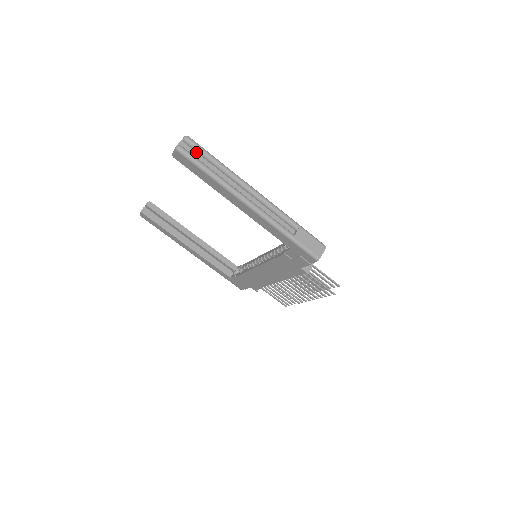
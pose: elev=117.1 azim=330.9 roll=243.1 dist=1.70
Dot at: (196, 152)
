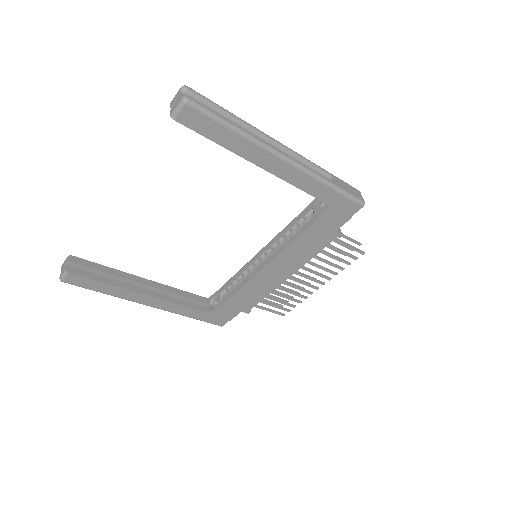
Dot at: occluded
